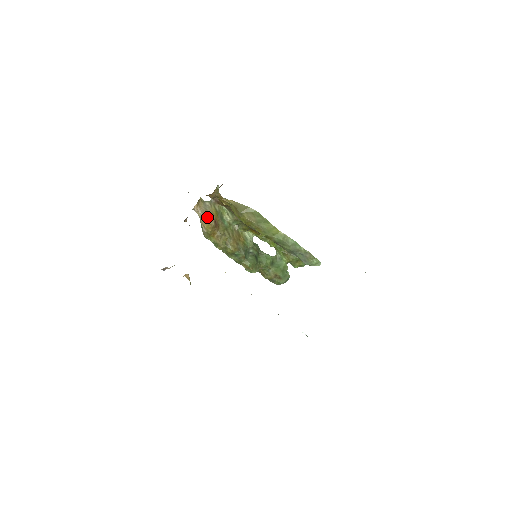
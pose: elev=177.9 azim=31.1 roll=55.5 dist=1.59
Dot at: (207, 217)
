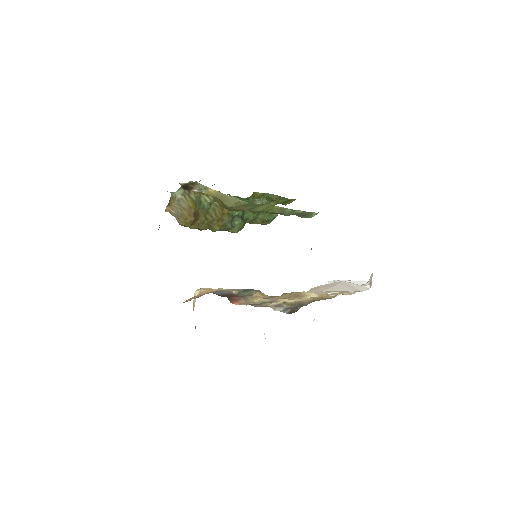
Dot at: (184, 215)
